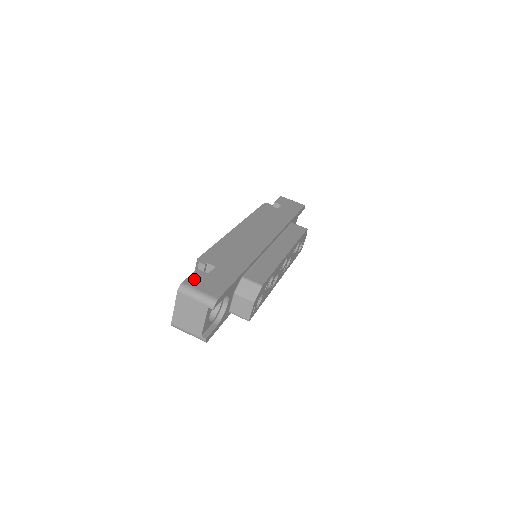
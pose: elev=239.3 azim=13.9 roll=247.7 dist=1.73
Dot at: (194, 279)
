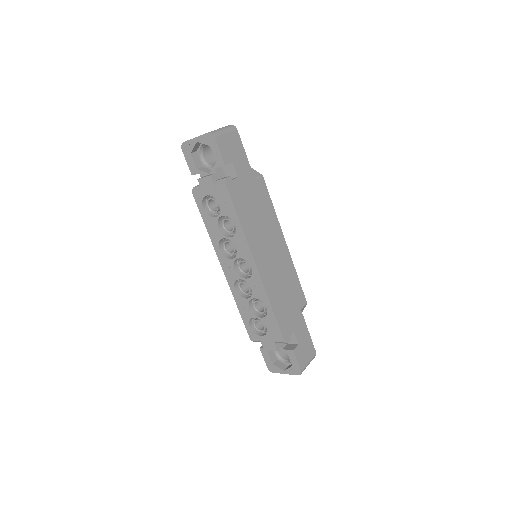
Dot at: (301, 360)
